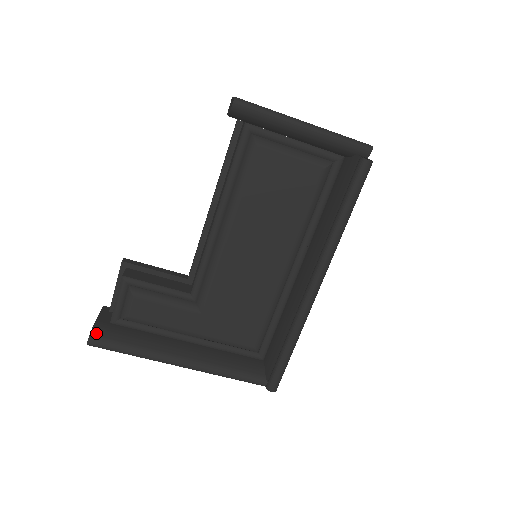
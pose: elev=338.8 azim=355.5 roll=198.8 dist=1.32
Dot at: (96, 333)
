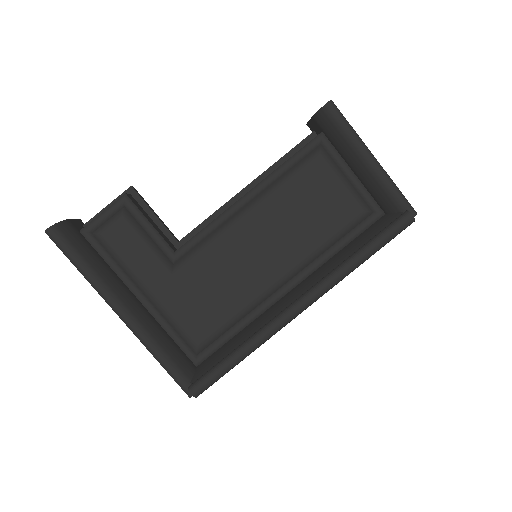
Dot at: (62, 227)
